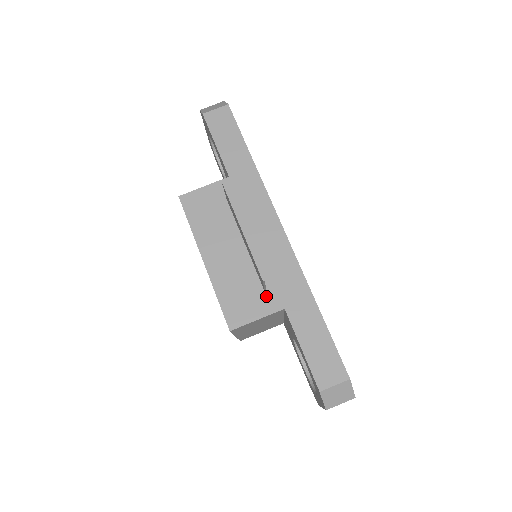
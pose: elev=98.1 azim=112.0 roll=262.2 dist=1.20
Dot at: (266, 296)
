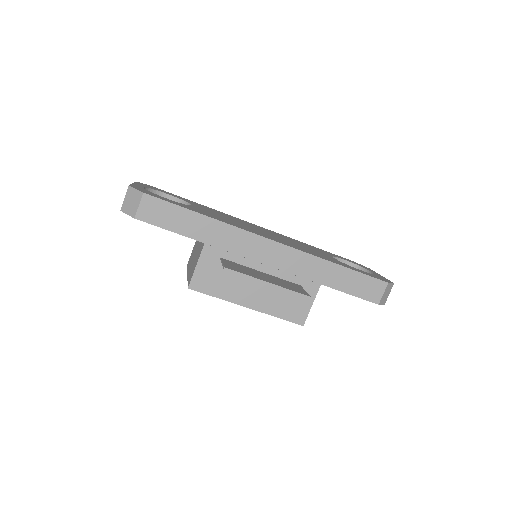
Dot at: (304, 289)
